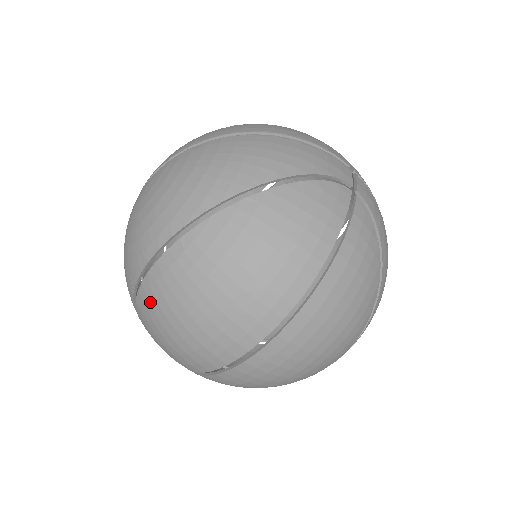
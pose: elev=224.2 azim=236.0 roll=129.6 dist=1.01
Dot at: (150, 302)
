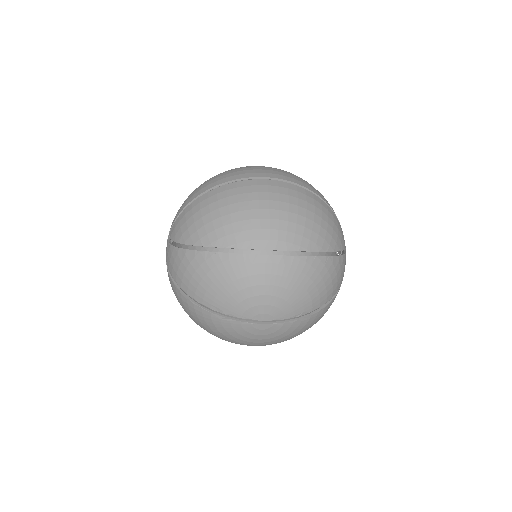
Dot at: occluded
